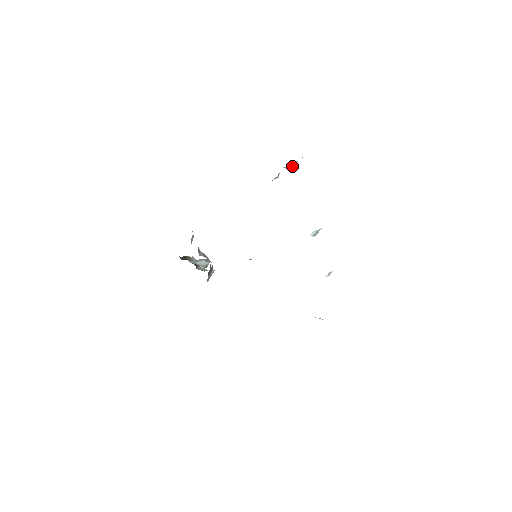
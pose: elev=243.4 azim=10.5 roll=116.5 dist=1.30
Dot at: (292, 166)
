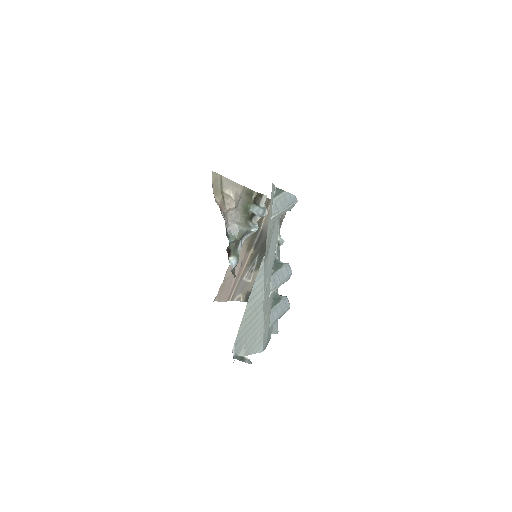
Dot at: occluded
